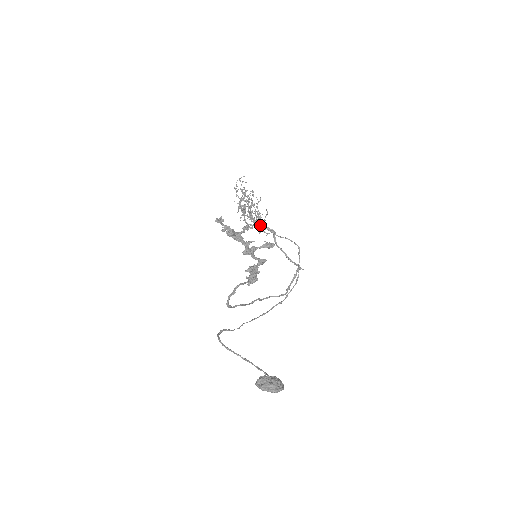
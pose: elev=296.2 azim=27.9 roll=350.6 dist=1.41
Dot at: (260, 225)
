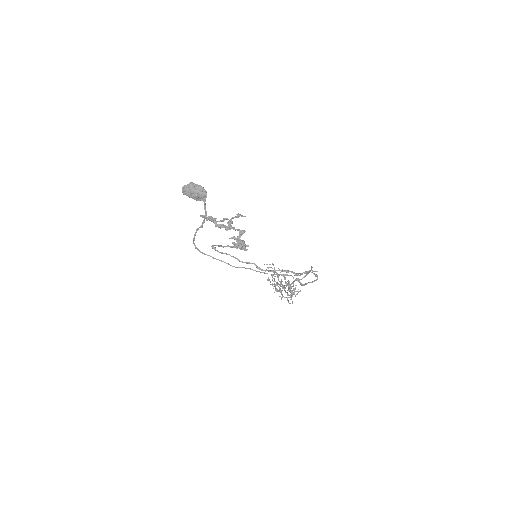
Dot at: occluded
